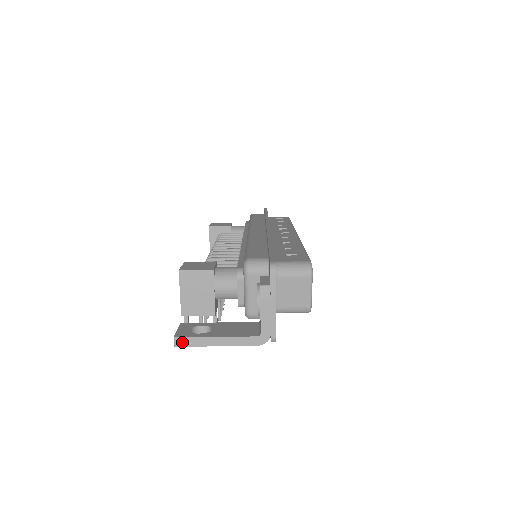
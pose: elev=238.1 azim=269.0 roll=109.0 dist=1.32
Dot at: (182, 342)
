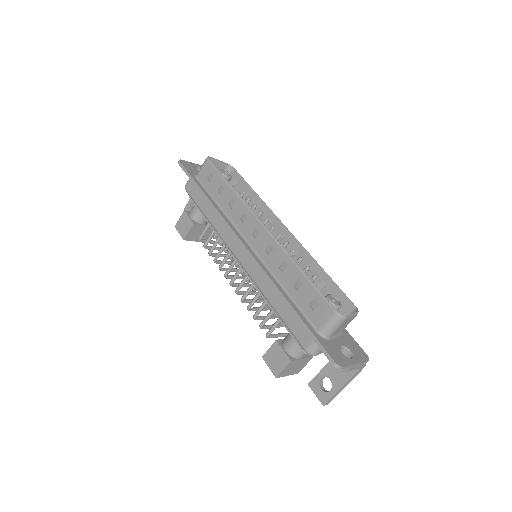
Dot at: (329, 402)
